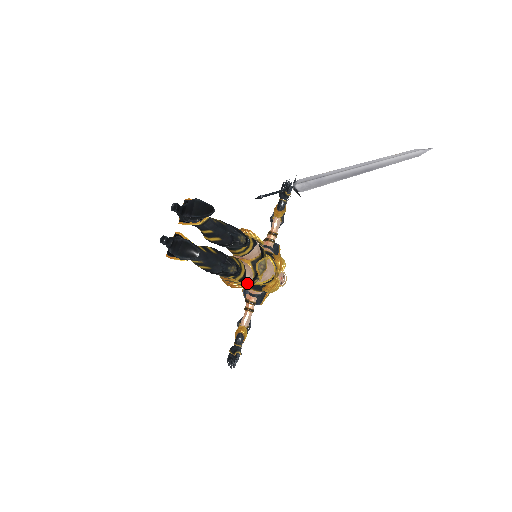
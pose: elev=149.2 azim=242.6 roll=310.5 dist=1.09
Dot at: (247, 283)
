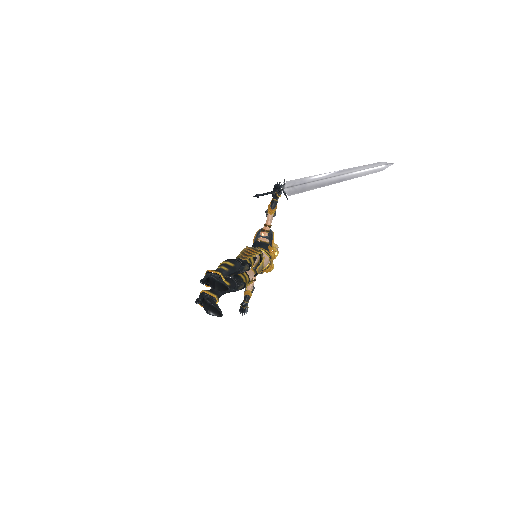
Dot at: occluded
